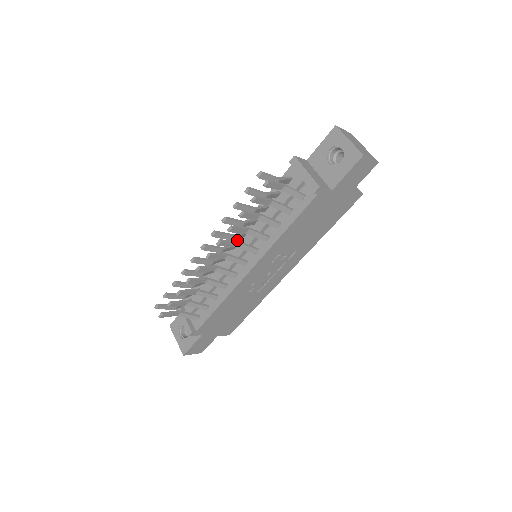
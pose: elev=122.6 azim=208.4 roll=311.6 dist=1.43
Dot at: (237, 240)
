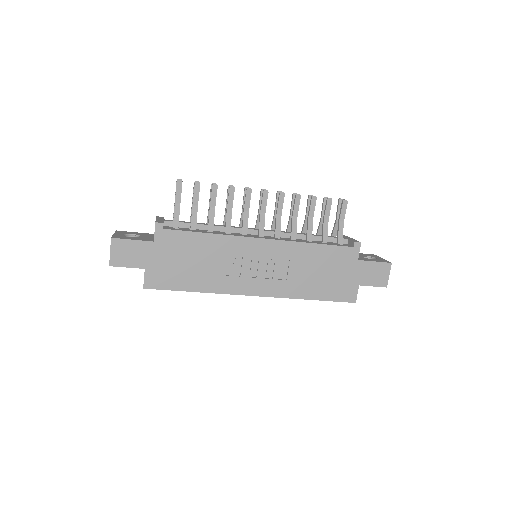
Dot at: occluded
